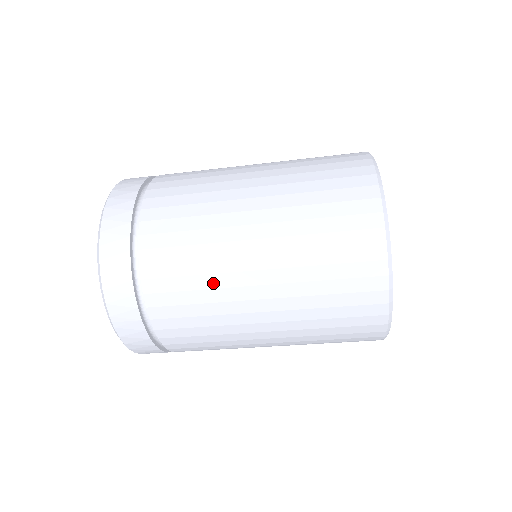
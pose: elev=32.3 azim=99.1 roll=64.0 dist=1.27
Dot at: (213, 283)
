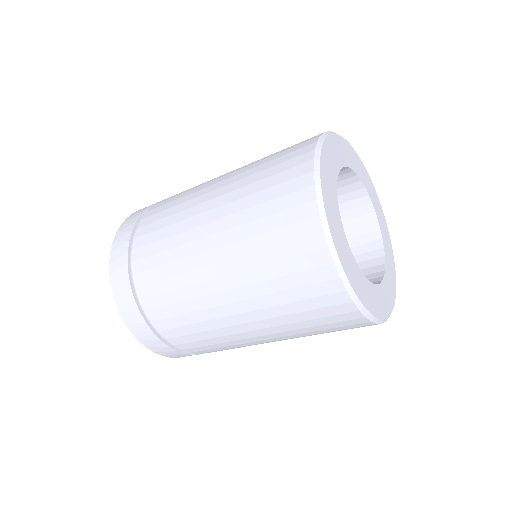
Dot at: (179, 229)
